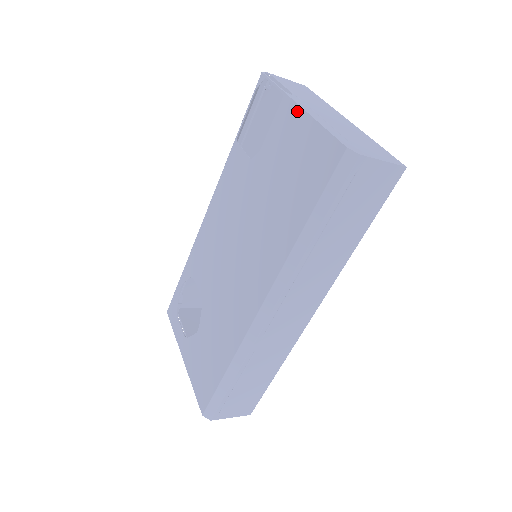
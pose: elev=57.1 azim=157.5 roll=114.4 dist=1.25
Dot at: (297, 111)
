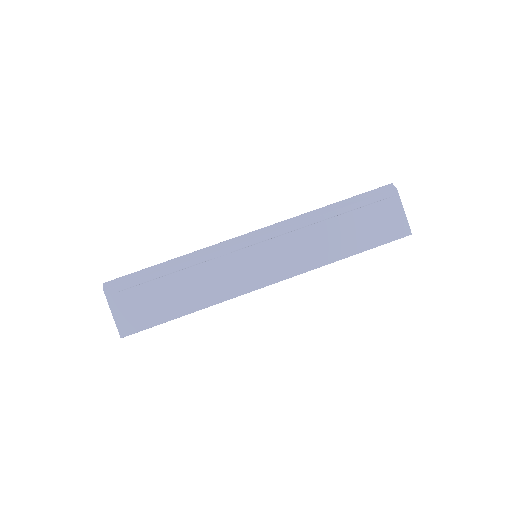
Dot at: occluded
